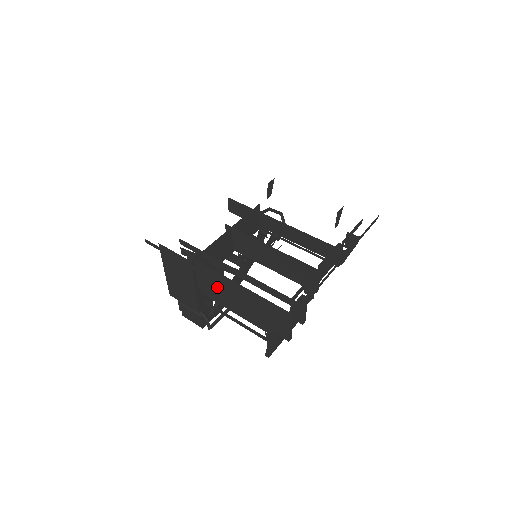
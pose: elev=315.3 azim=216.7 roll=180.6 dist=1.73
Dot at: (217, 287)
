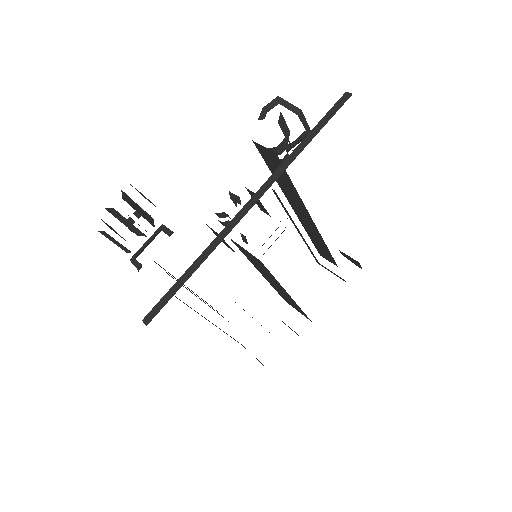
Dot at: occluded
